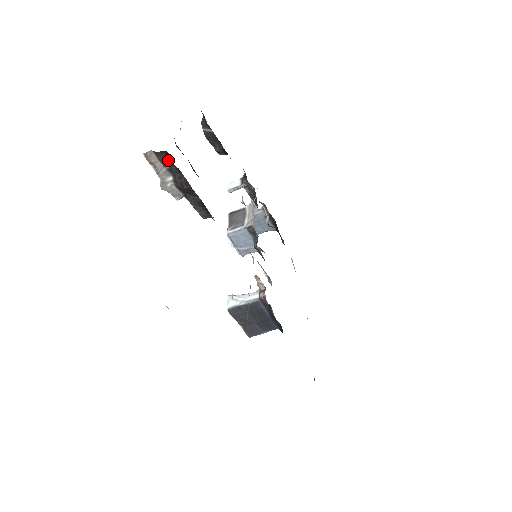
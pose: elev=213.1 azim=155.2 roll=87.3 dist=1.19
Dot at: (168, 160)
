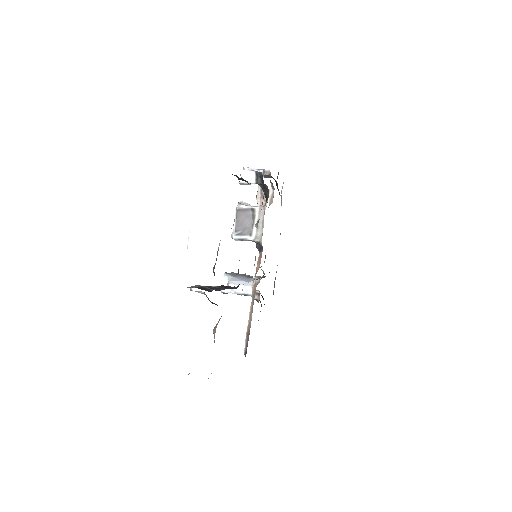
Dot at: occluded
